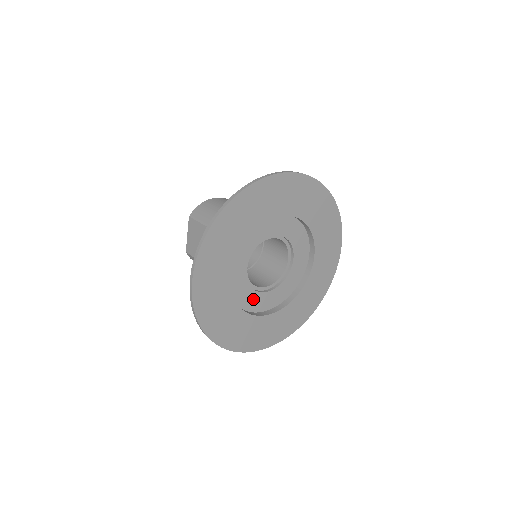
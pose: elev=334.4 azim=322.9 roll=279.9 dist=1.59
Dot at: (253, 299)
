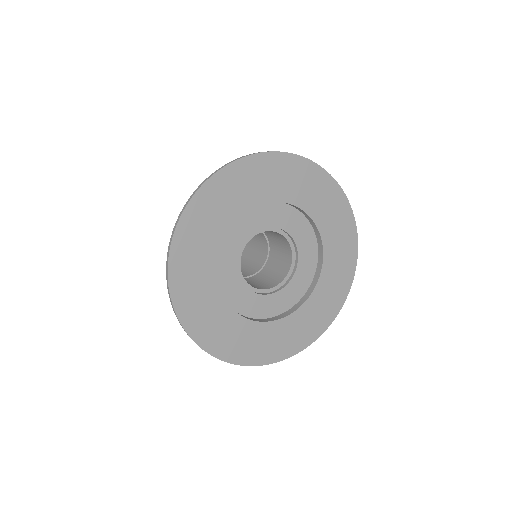
Dot at: (249, 301)
